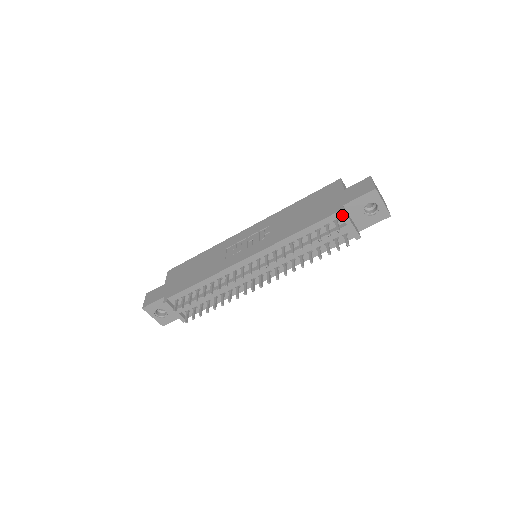
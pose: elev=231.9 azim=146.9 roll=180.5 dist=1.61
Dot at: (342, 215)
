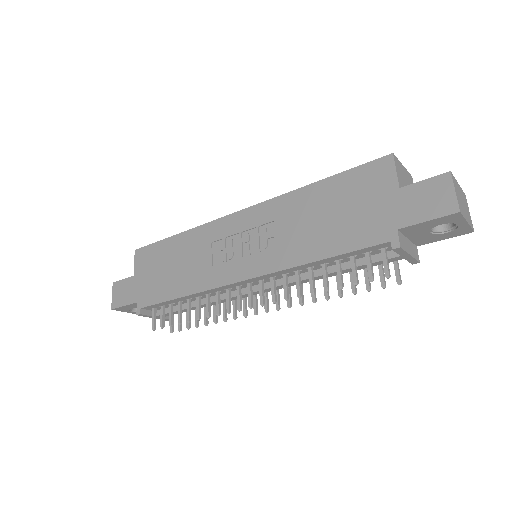
Dot at: (395, 250)
